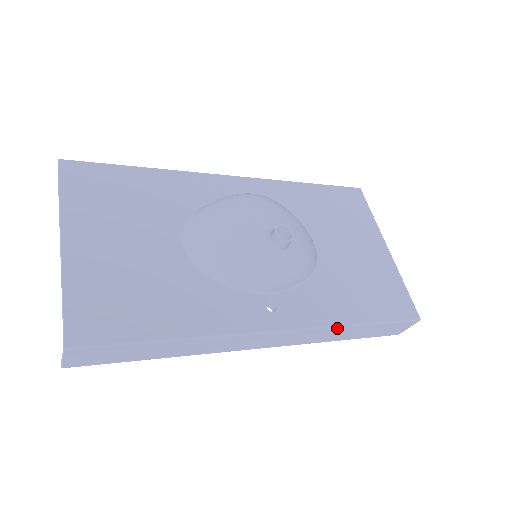
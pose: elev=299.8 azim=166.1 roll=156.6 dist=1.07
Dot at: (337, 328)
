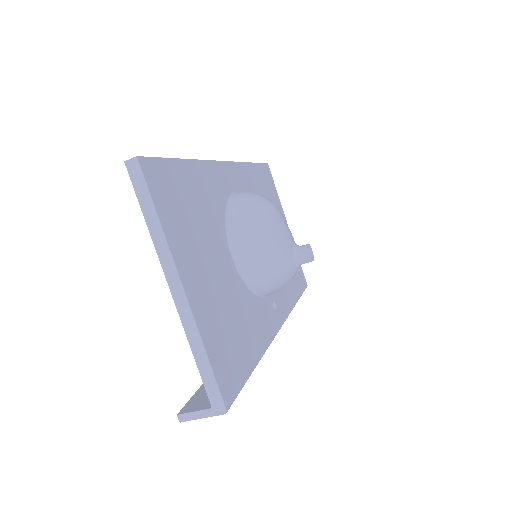
Dot at: occluded
